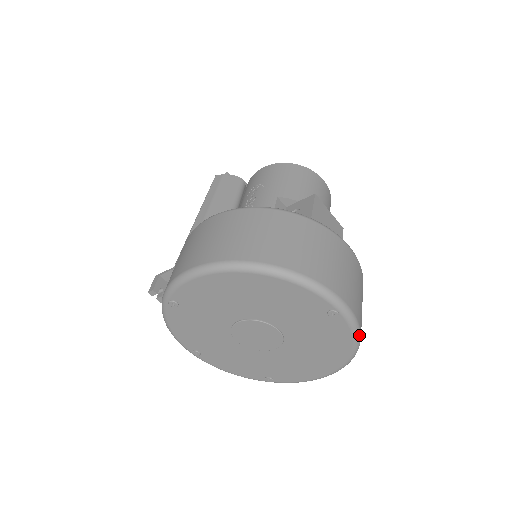
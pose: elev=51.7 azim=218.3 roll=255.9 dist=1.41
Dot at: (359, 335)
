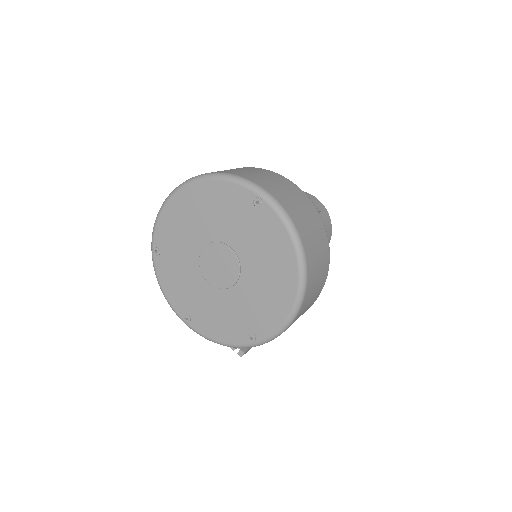
Dot at: (293, 227)
